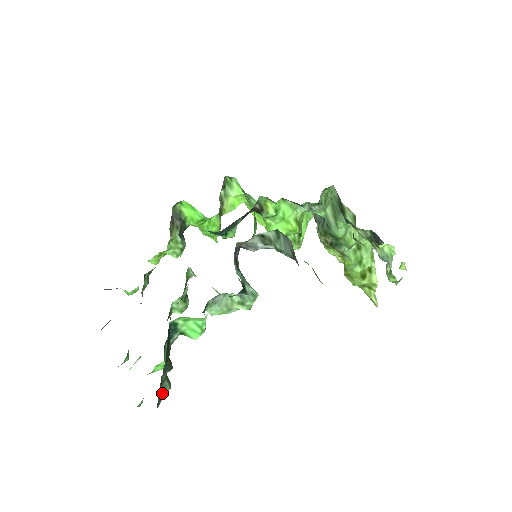
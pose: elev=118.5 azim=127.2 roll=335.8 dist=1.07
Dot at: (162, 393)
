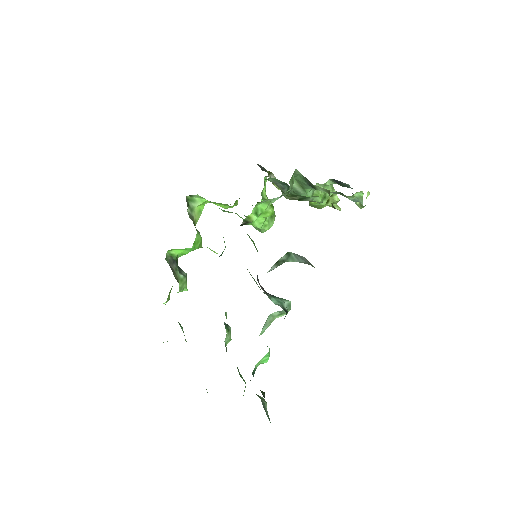
Dot at: (266, 412)
